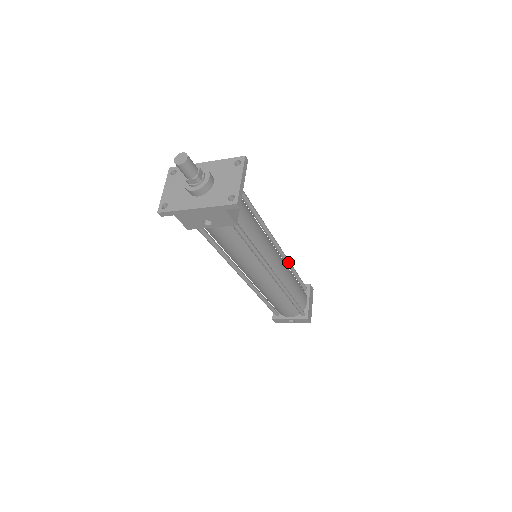
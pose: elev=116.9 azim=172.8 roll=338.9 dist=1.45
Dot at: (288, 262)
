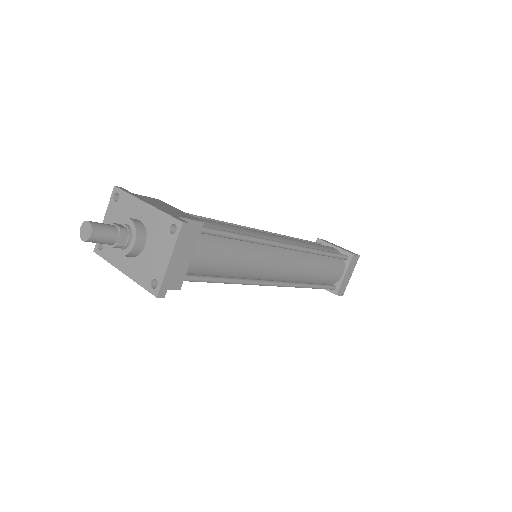
Dot at: (309, 252)
